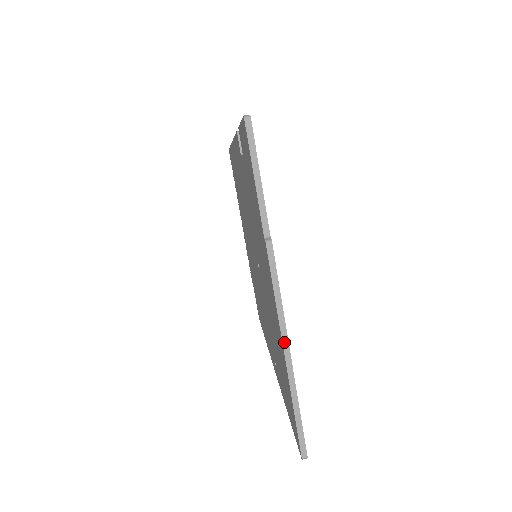
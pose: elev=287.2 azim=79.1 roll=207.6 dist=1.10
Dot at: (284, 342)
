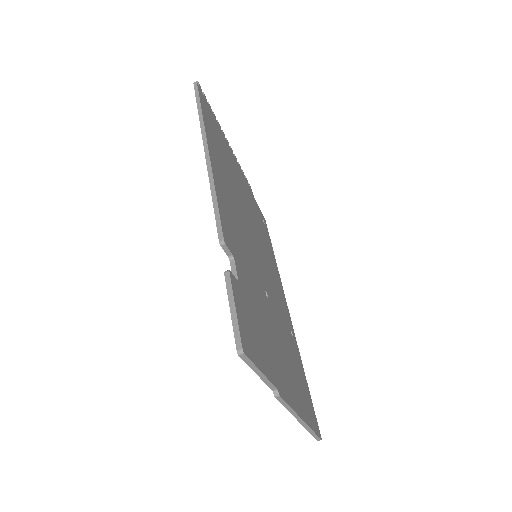
Dot at: (298, 419)
